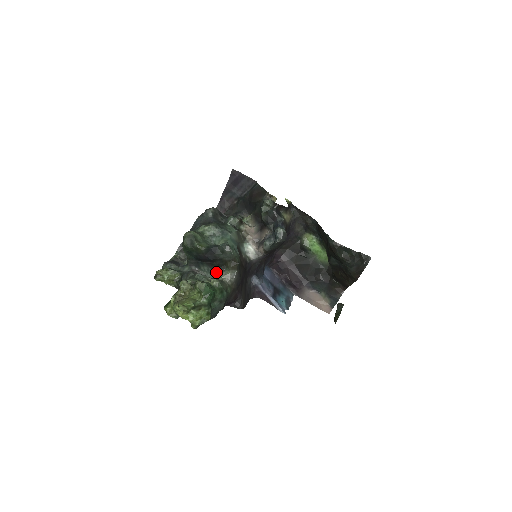
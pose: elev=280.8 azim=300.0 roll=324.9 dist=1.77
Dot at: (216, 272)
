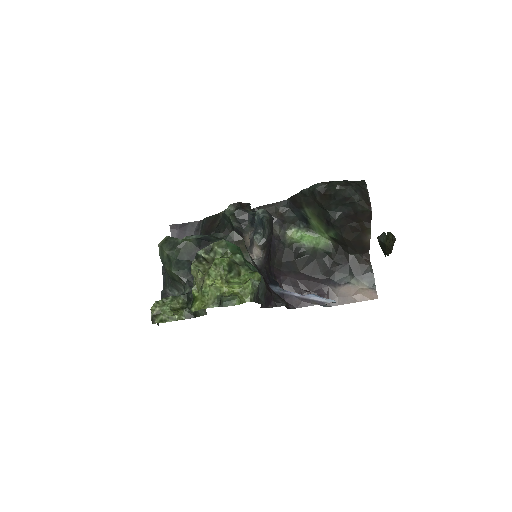
Dot at: occluded
